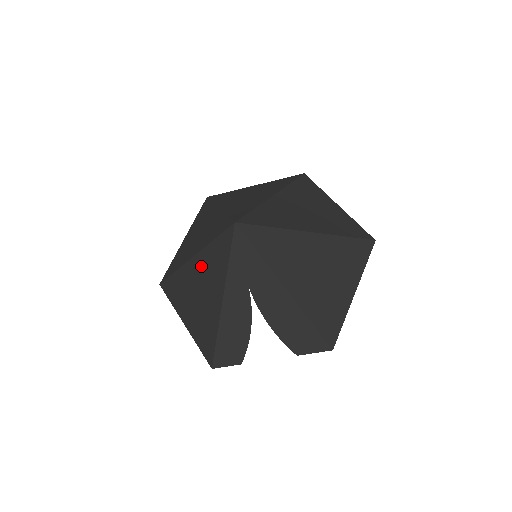
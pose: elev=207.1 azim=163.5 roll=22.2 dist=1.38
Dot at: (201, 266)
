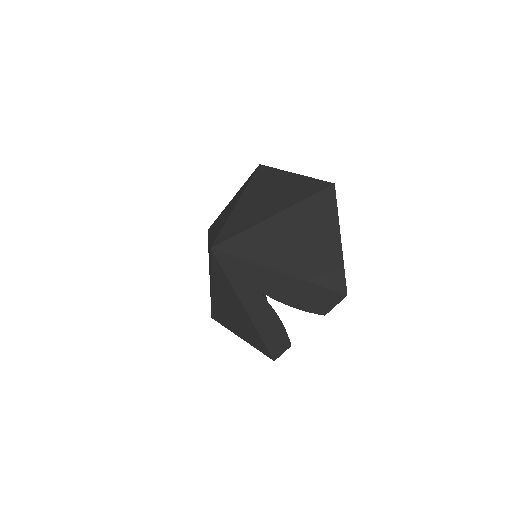
Dot at: (219, 291)
